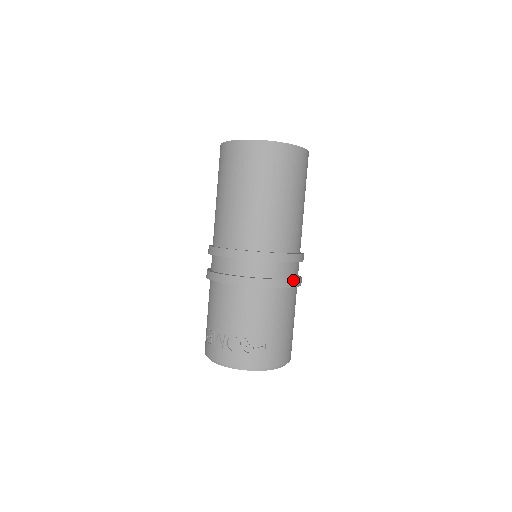
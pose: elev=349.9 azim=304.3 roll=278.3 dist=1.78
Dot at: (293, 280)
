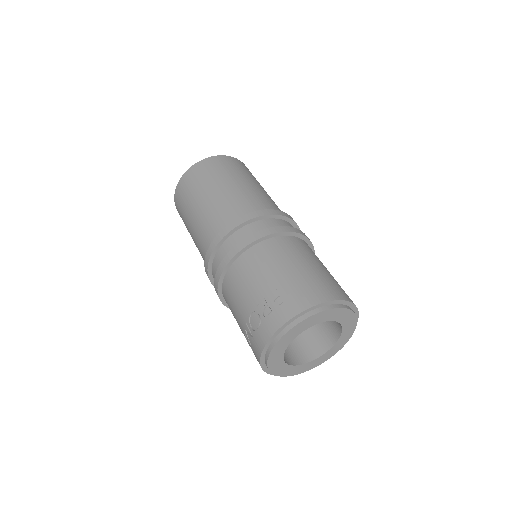
Dot at: (272, 228)
